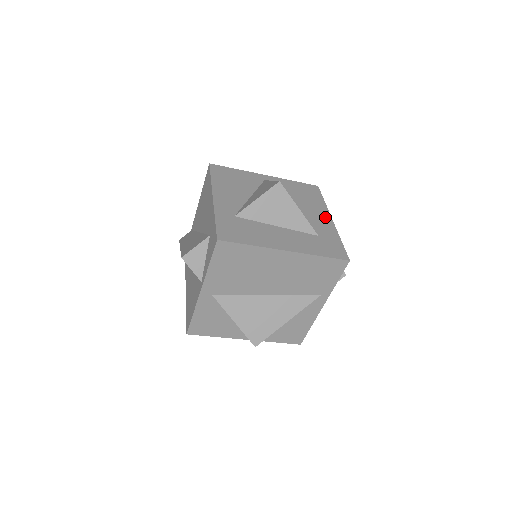
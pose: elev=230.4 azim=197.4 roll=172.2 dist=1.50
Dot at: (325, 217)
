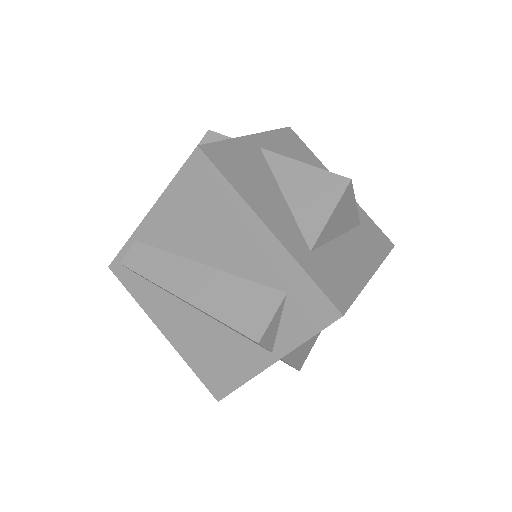
Dot at: occluded
